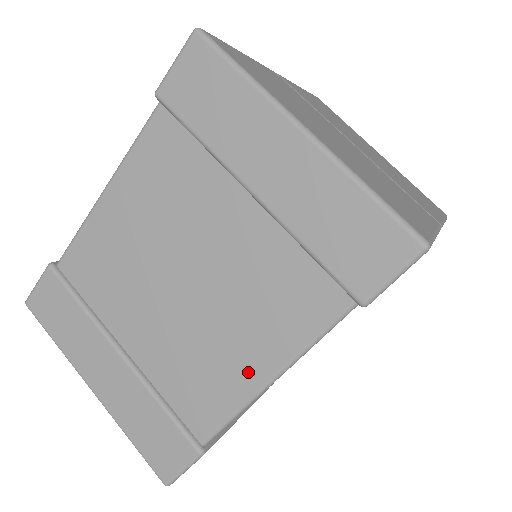
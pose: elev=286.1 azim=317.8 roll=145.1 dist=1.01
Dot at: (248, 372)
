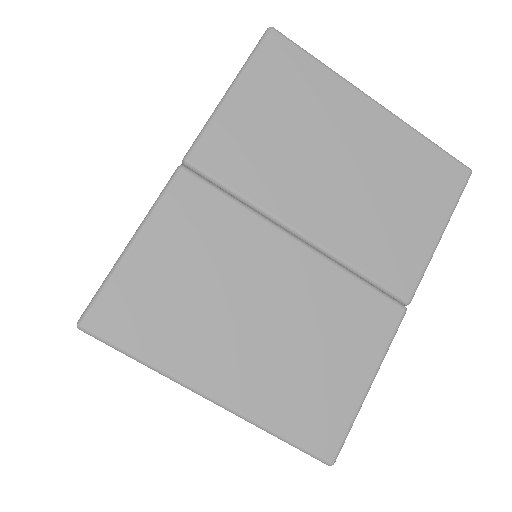
Dot at: occluded
